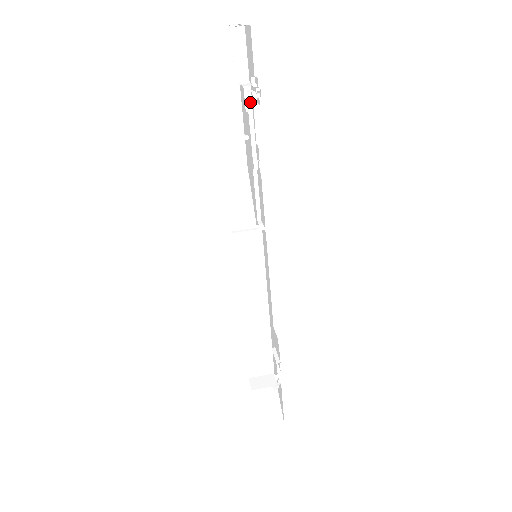
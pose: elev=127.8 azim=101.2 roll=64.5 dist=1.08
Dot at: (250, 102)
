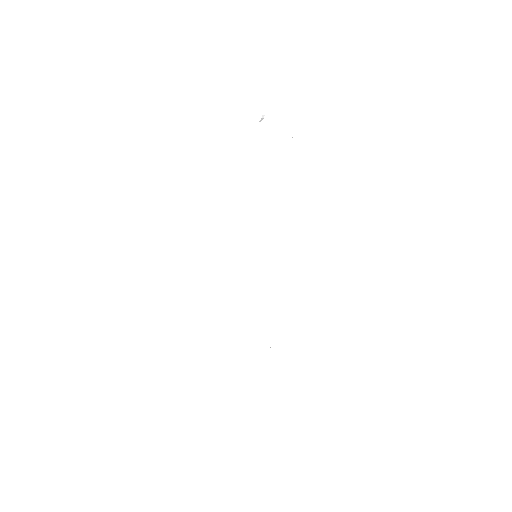
Dot at: (273, 136)
